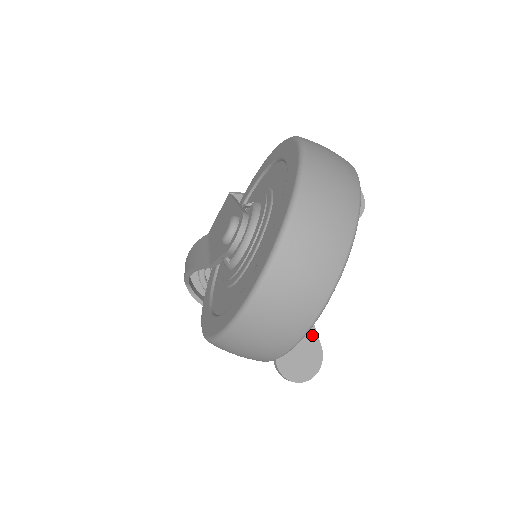
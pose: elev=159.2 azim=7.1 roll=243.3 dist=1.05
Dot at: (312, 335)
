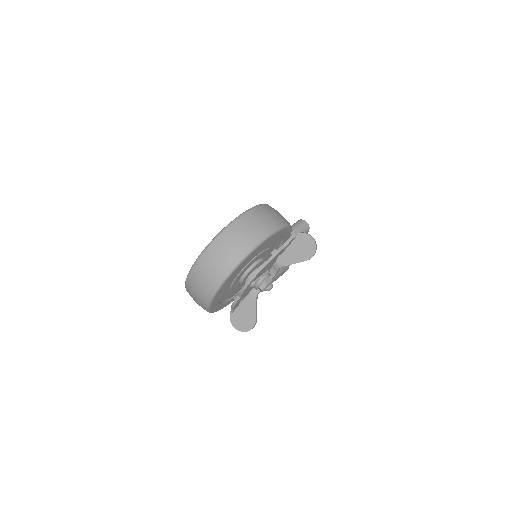
Dot at: (253, 311)
